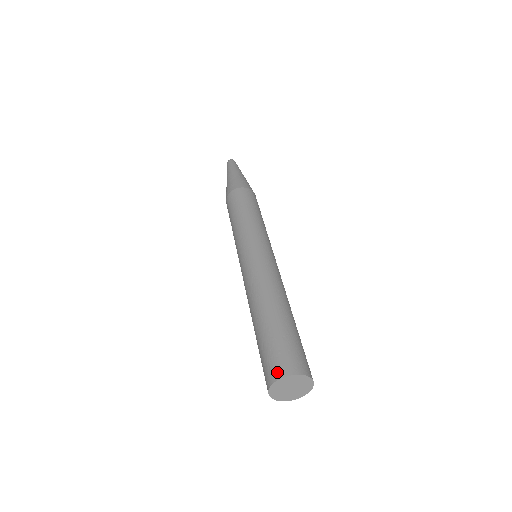
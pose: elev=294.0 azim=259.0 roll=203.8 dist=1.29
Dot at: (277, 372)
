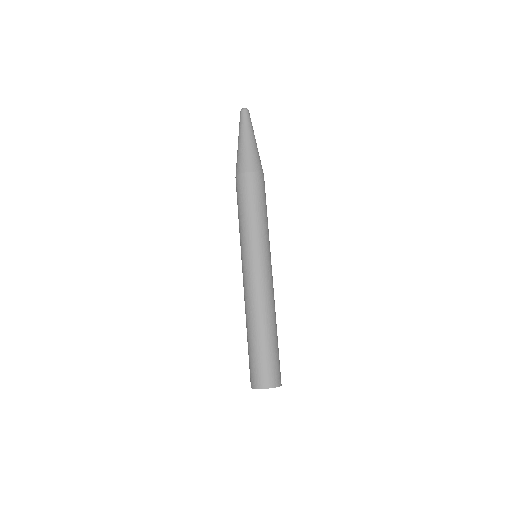
Dot at: (258, 383)
